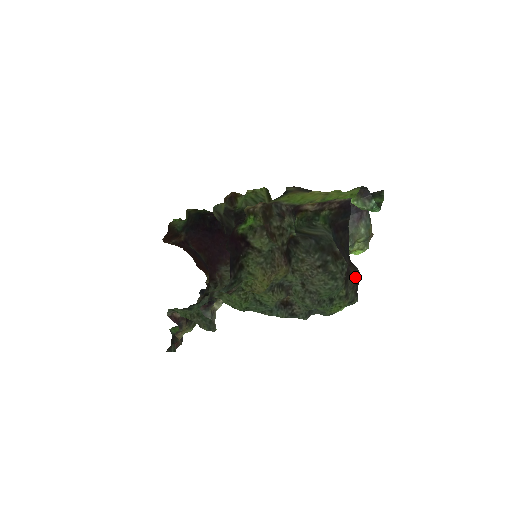
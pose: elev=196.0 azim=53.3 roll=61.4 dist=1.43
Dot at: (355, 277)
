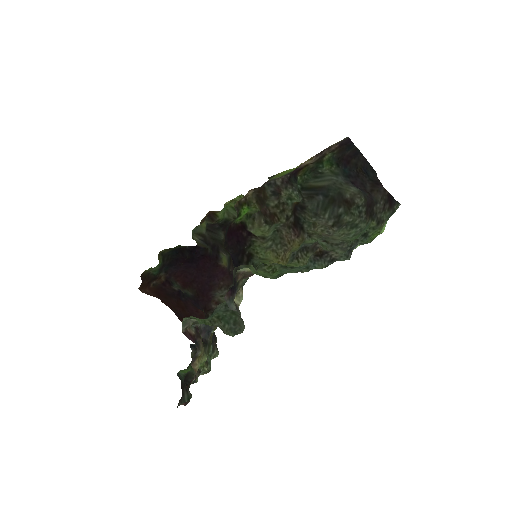
Dot at: (382, 198)
